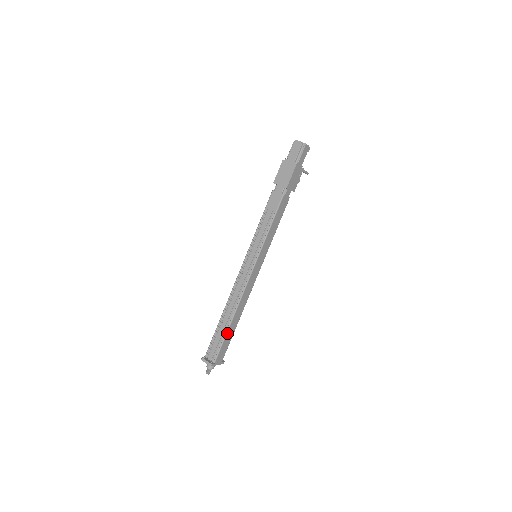
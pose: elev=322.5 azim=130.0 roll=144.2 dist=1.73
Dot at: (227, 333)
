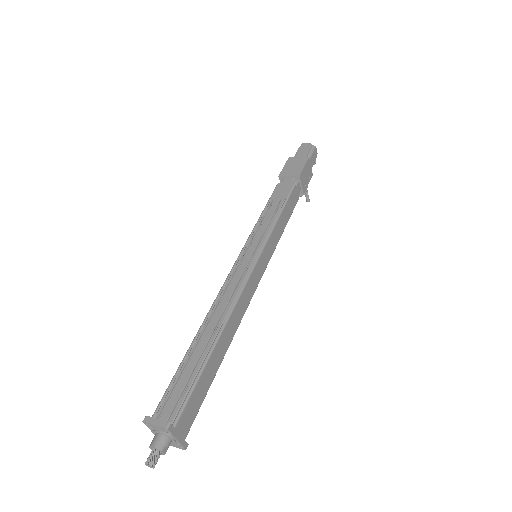
Dot at: (206, 363)
